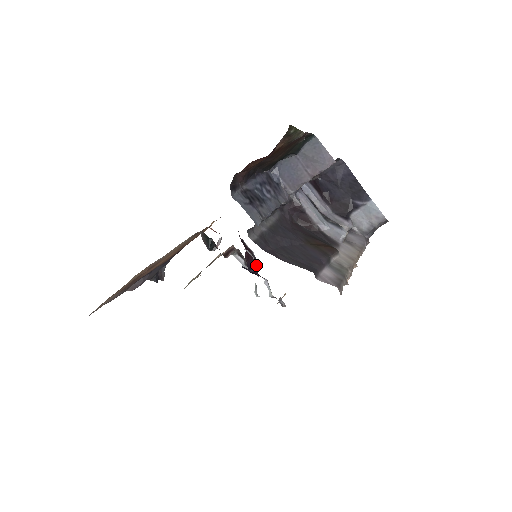
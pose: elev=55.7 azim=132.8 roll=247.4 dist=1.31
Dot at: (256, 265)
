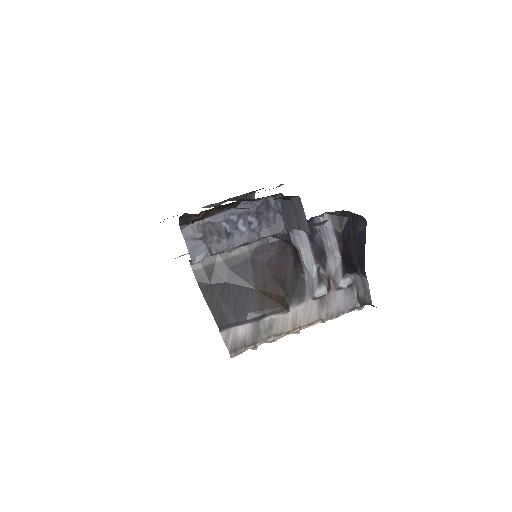
Dot at: occluded
